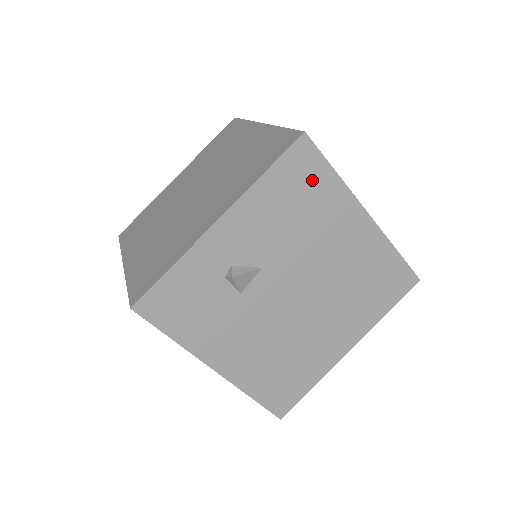
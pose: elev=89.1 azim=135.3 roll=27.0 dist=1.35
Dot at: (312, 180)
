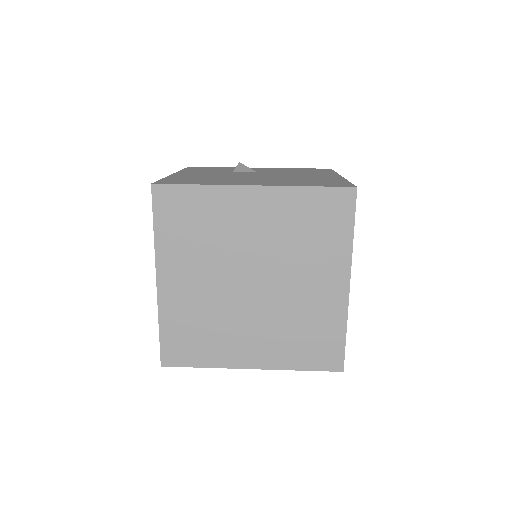
Dot at: occluded
